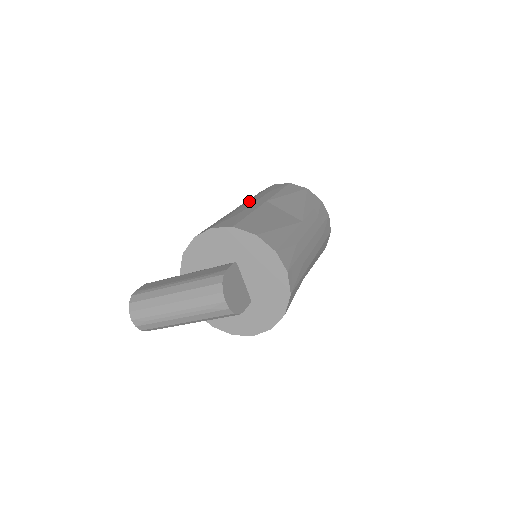
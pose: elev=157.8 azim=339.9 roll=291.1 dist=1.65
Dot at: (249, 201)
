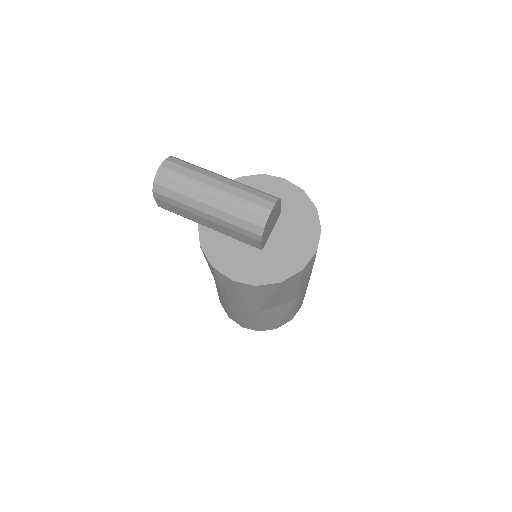
Dot at: occluded
